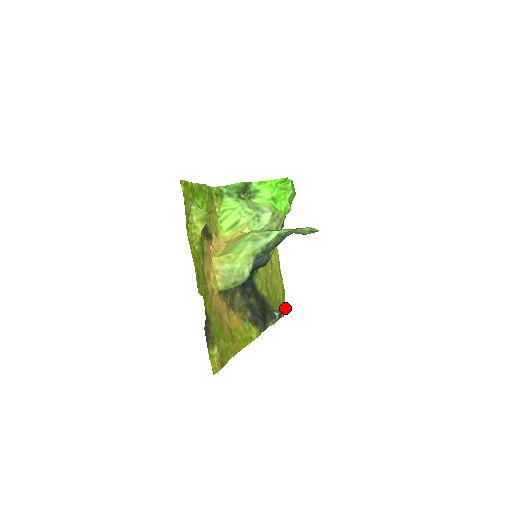
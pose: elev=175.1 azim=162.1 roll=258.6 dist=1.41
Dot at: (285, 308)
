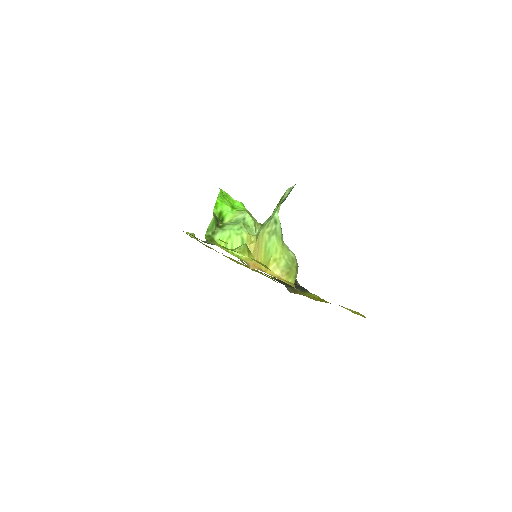
Dot at: occluded
